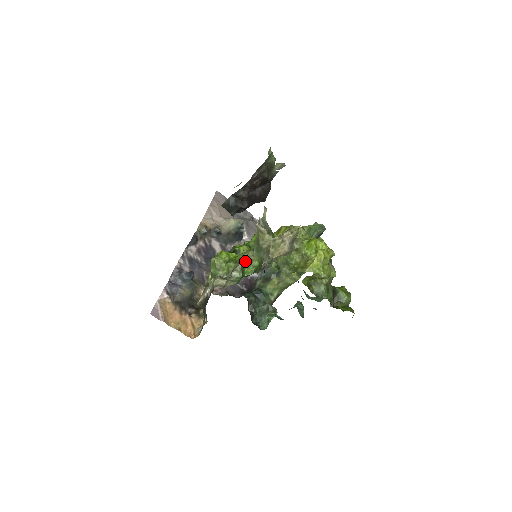
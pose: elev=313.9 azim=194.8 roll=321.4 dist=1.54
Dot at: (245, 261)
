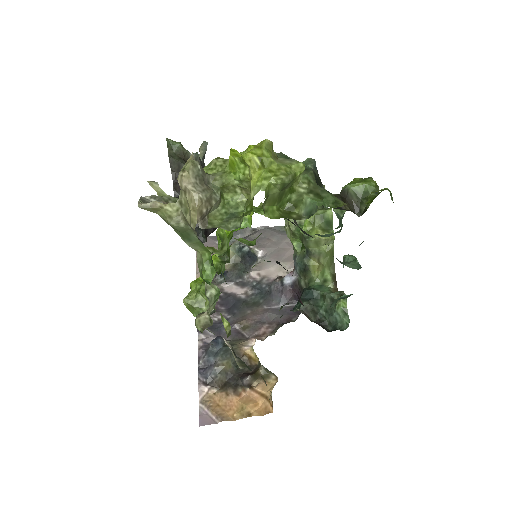
Dot at: occluded
